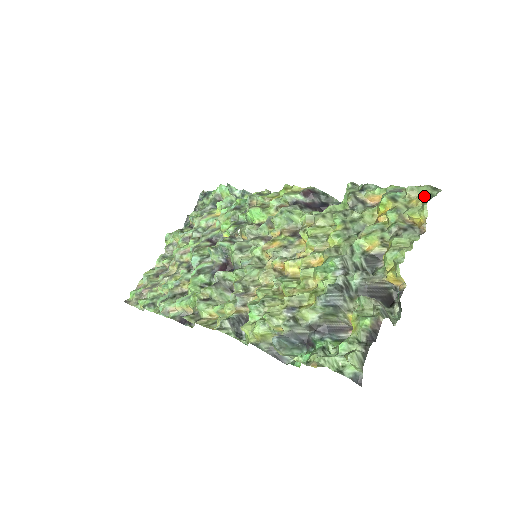
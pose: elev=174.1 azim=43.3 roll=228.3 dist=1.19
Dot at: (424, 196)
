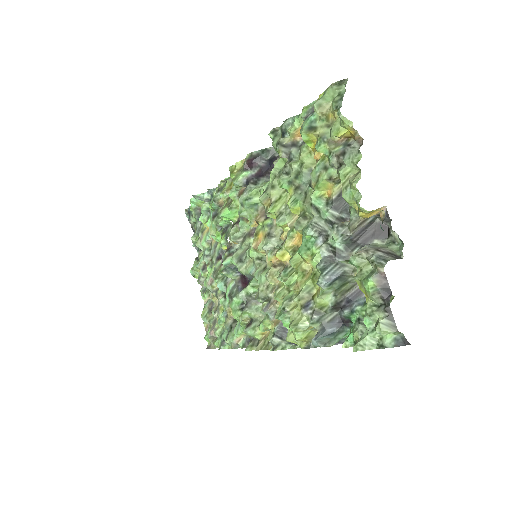
Dot at: (334, 105)
